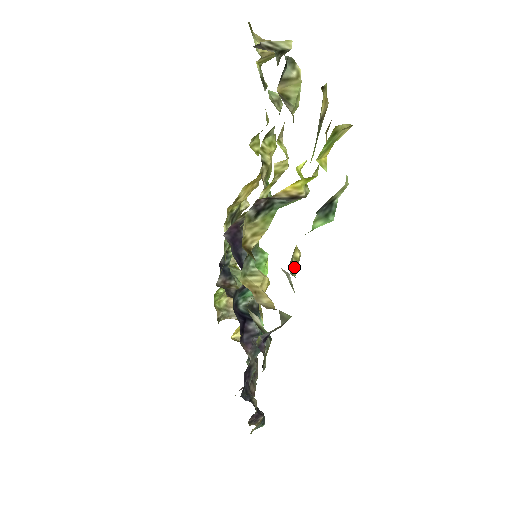
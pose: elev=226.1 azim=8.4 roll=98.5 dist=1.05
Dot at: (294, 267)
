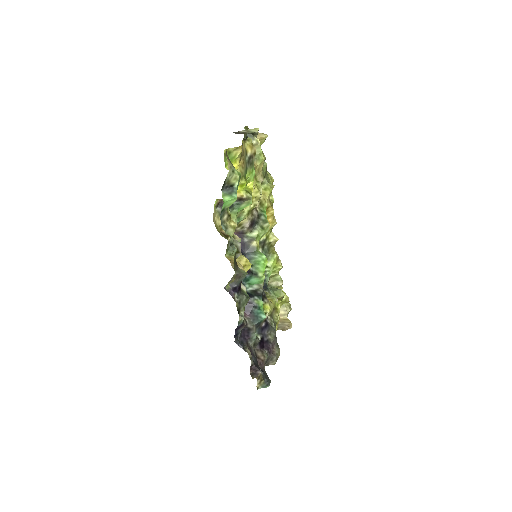
Dot at: (230, 230)
